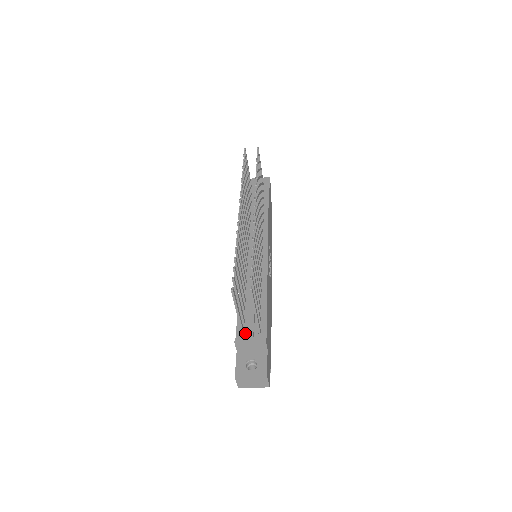
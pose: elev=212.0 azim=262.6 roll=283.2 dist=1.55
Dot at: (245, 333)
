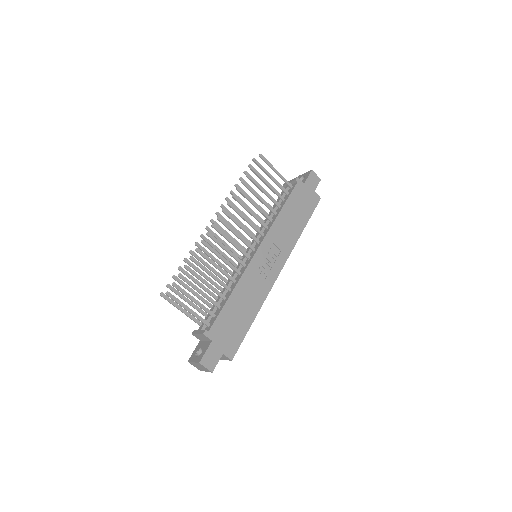
Dot at: occluded
